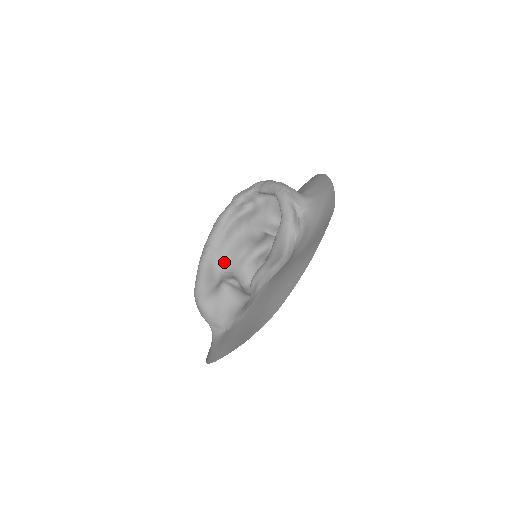
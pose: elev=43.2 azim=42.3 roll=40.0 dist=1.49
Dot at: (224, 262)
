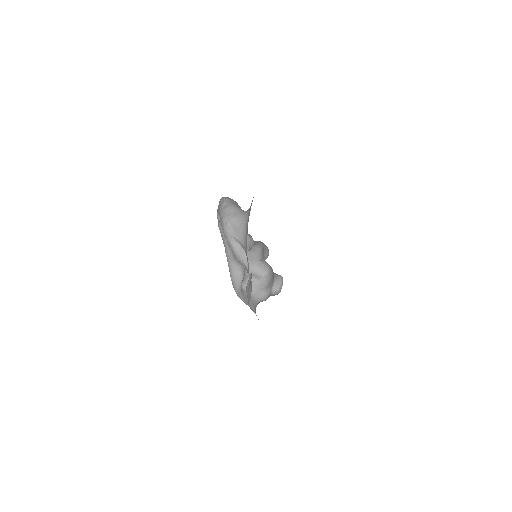
Dot at: occluded
